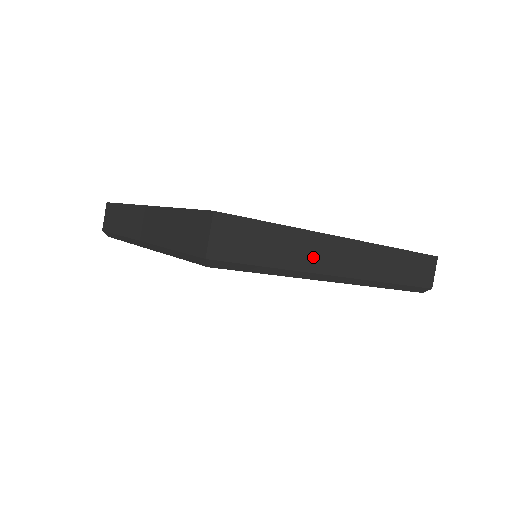
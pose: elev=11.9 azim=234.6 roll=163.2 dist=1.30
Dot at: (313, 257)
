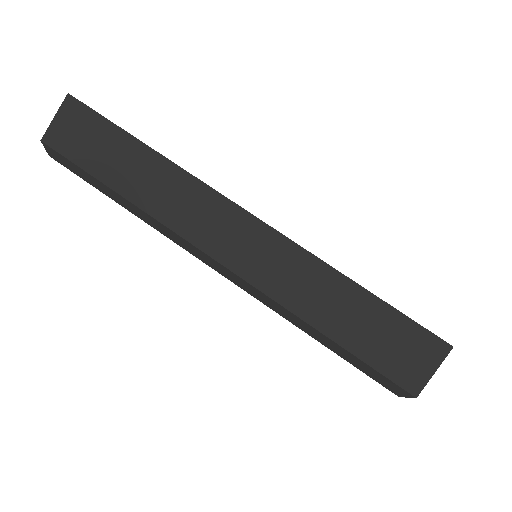
Dot at: occluded
